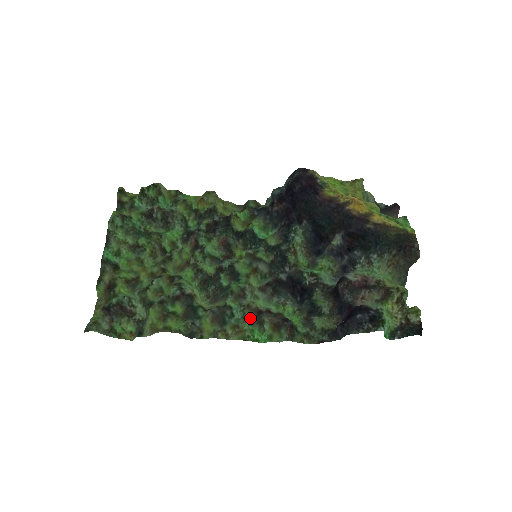
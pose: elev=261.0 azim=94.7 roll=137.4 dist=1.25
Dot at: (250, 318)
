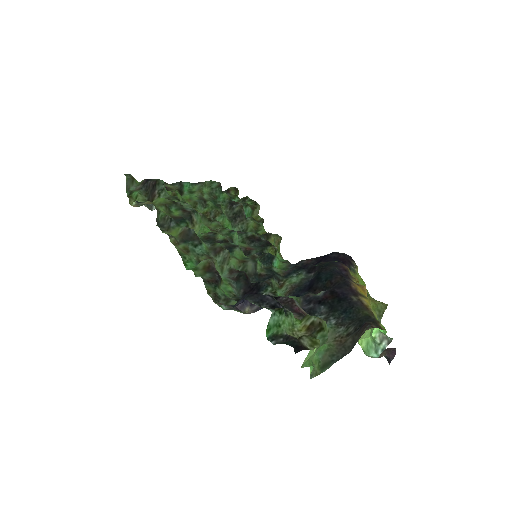
Dot at: (201, 260)
